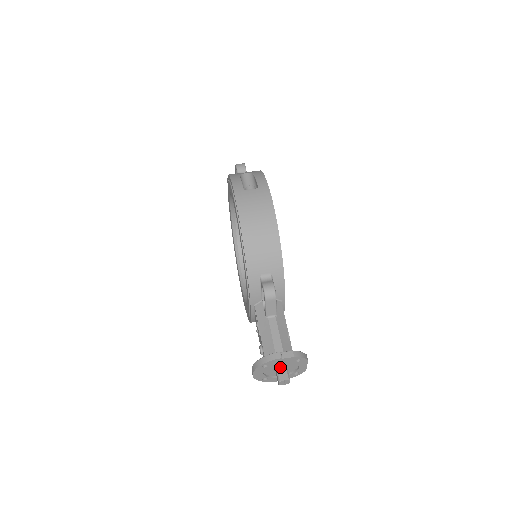
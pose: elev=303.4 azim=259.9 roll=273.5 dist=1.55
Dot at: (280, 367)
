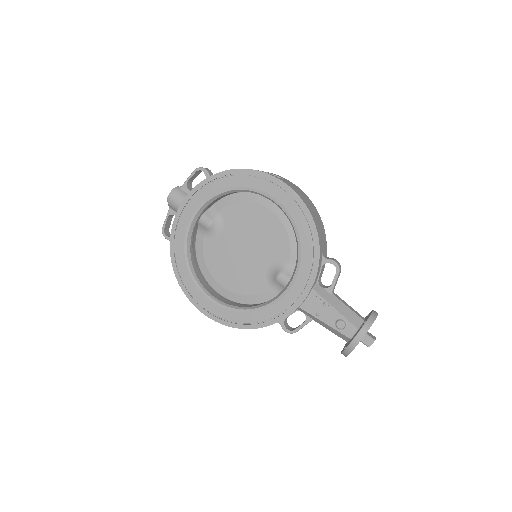
Dot at: occluded
